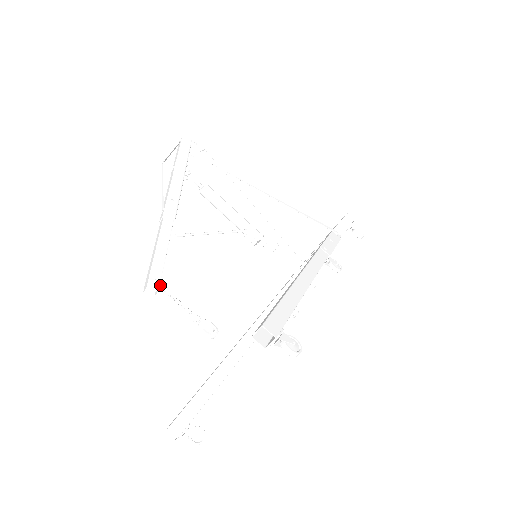
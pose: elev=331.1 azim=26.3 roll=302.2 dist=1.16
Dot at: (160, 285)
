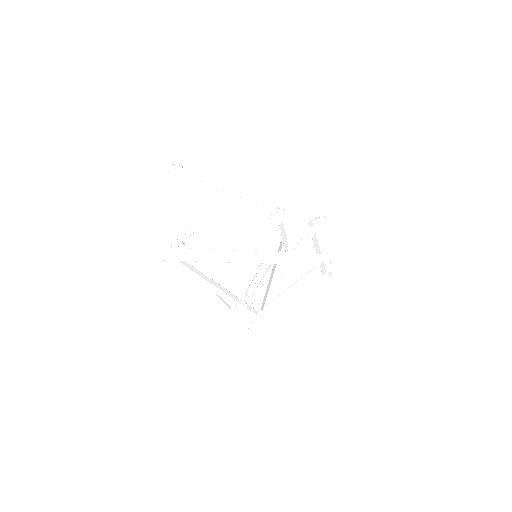
Dot at: occluded
